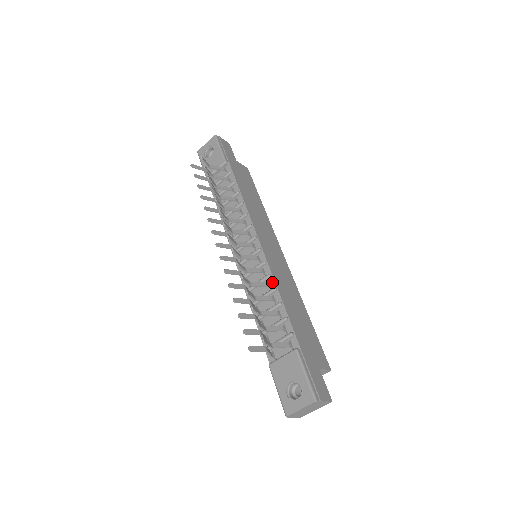
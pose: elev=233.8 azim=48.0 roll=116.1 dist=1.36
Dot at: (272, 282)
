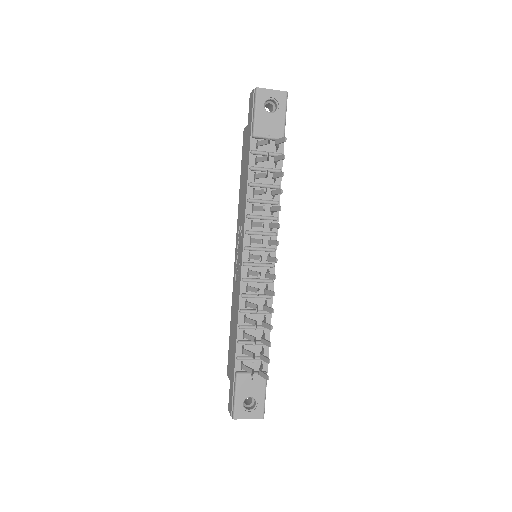
Dot at: (270, 303)
